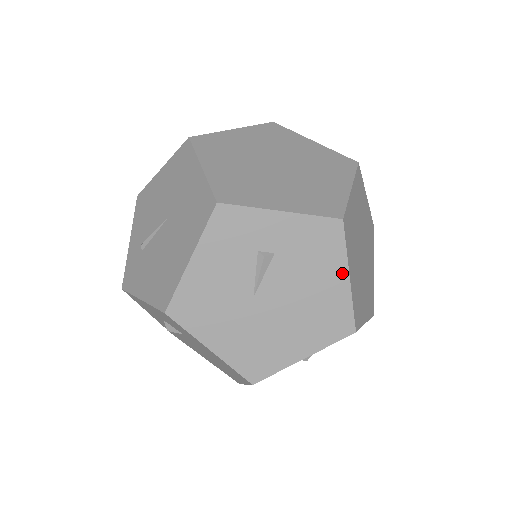
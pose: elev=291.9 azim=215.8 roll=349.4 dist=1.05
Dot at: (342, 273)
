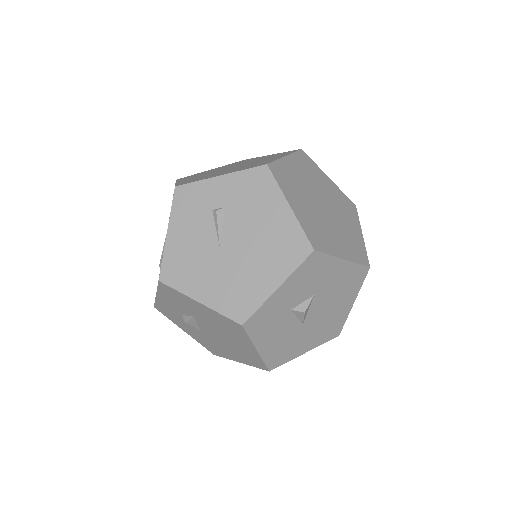
Dot at: (282, 204)
